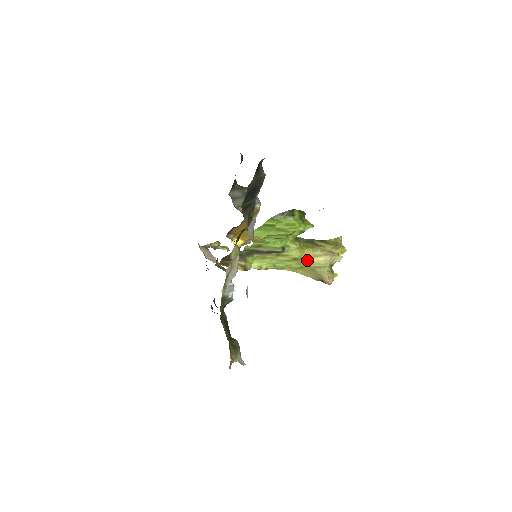
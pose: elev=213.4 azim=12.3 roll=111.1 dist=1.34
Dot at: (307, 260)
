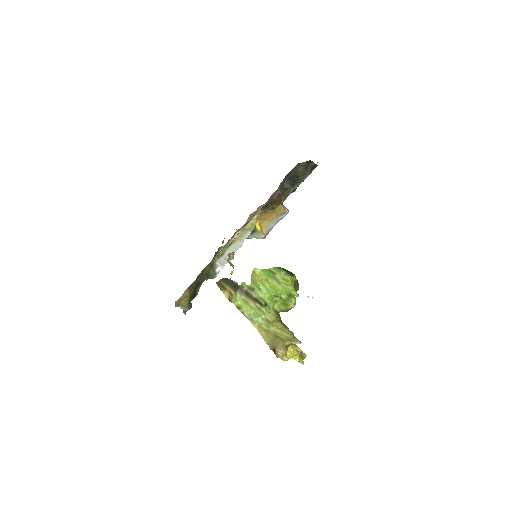
Dot at: (275, 327)
